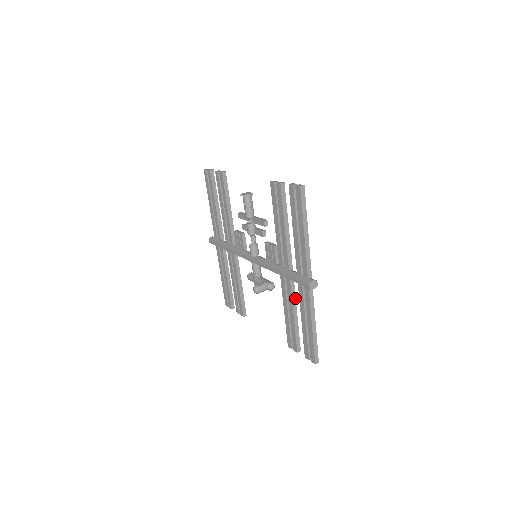
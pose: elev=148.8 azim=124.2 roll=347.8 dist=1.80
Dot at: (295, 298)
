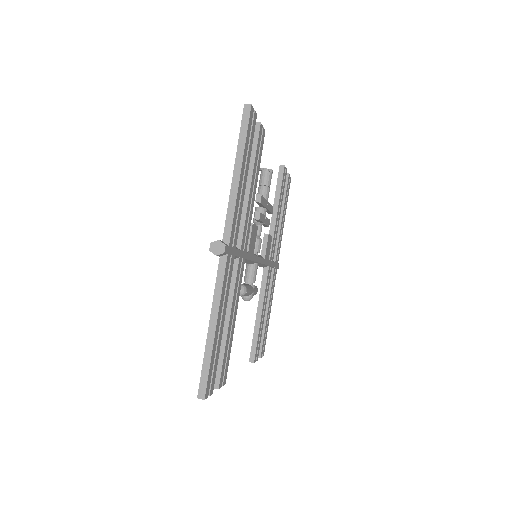
Dot at: (233, 295)
